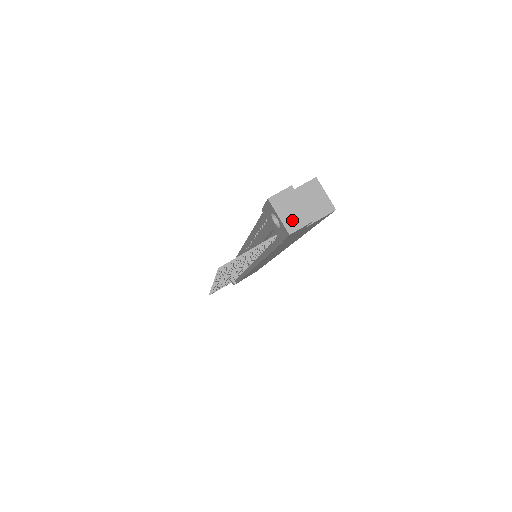
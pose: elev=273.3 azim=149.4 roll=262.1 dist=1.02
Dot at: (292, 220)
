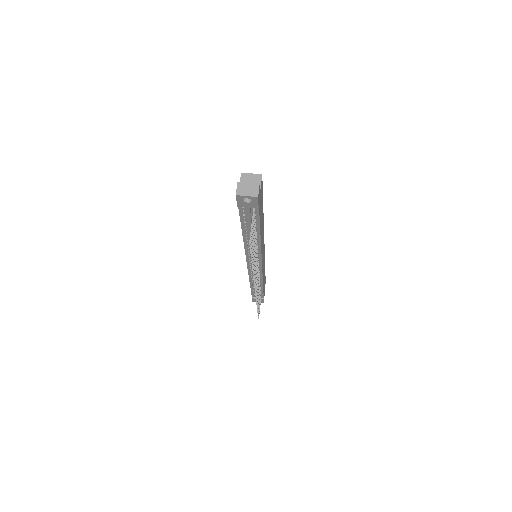
Dot at: (252, 192)
